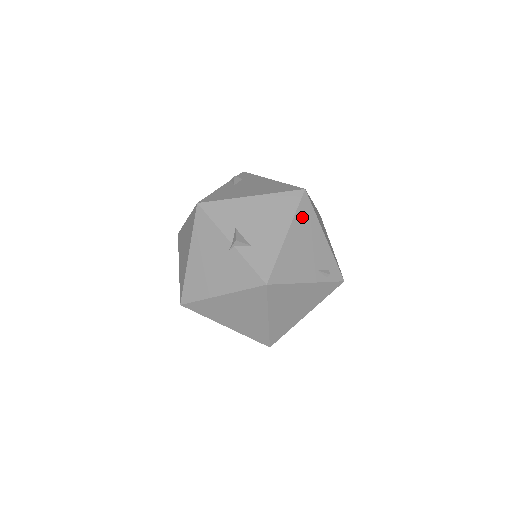
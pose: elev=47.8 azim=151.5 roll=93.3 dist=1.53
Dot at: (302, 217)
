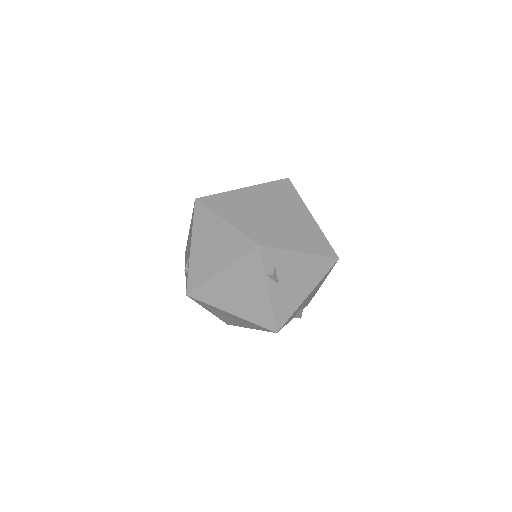
Dot at: occluded
